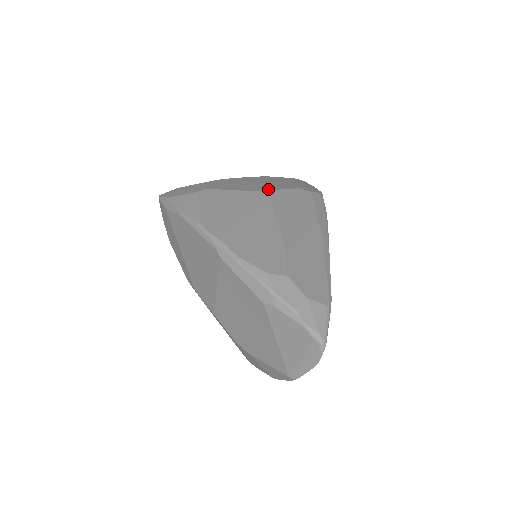
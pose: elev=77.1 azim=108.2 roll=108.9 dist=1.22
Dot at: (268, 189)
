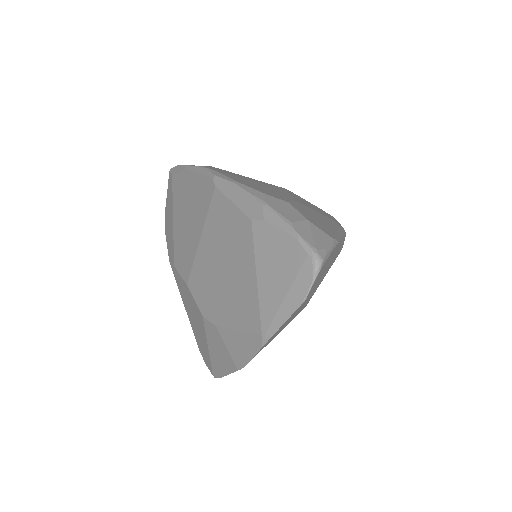
Dot at: occluded
